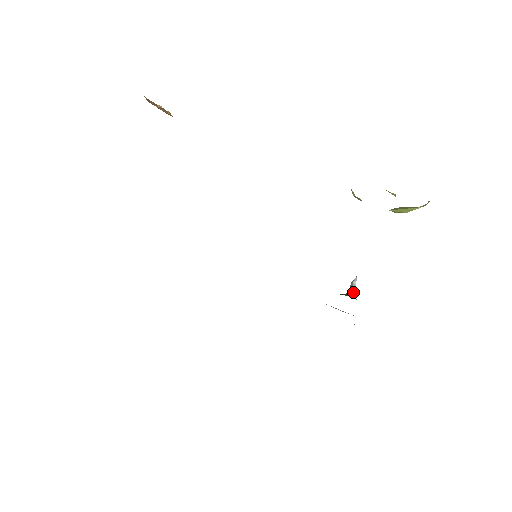
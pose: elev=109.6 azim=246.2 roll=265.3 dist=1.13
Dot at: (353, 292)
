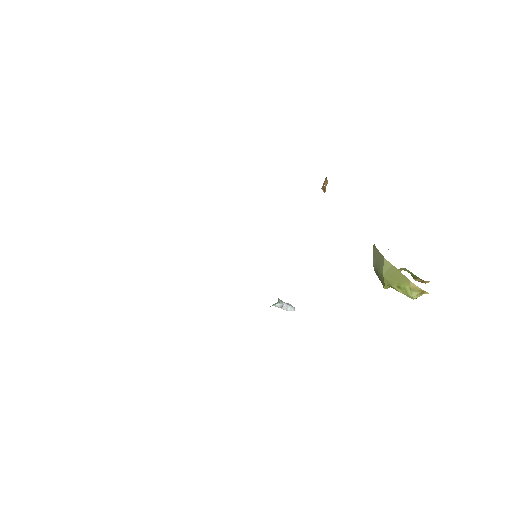
Dot at: (281, 302)
